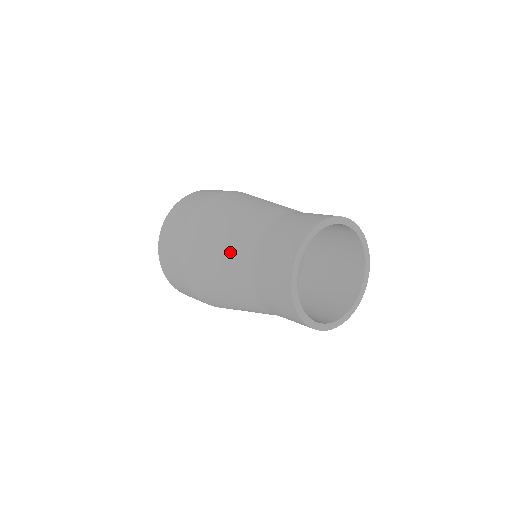
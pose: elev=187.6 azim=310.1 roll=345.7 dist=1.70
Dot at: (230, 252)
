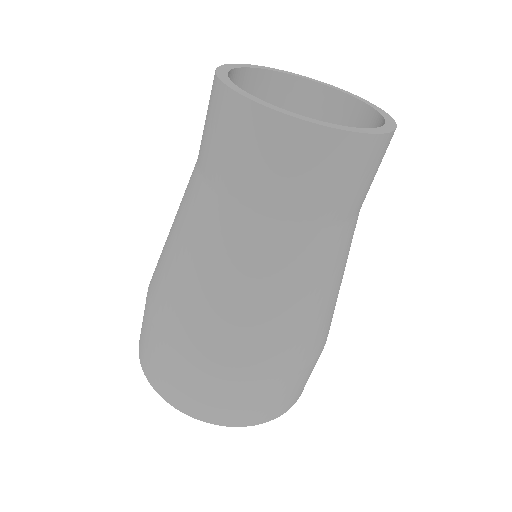
Dot at: occluded
